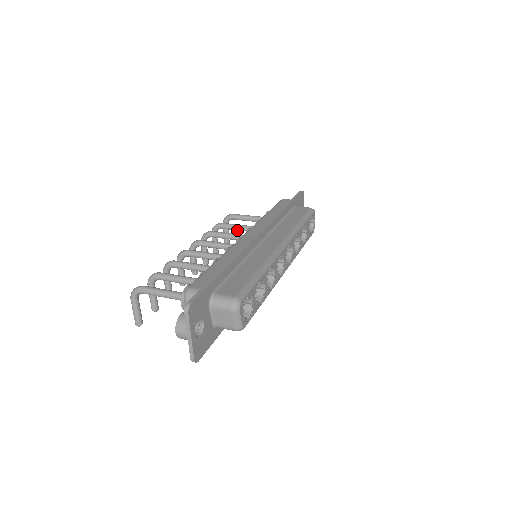
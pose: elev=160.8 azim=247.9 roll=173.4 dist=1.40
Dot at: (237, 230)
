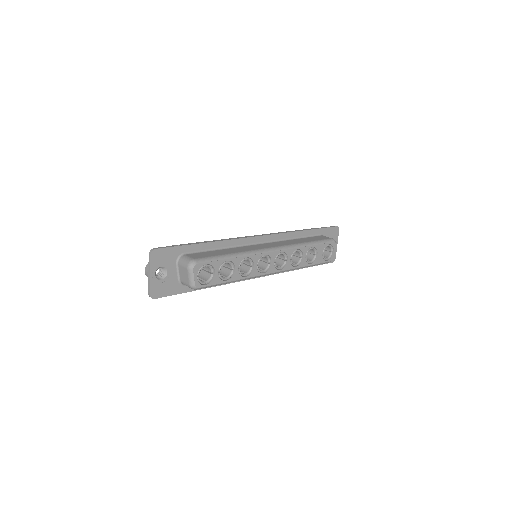
Dot at: occluded
